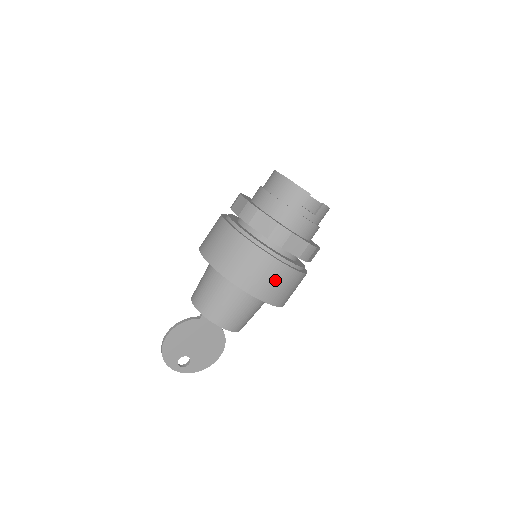
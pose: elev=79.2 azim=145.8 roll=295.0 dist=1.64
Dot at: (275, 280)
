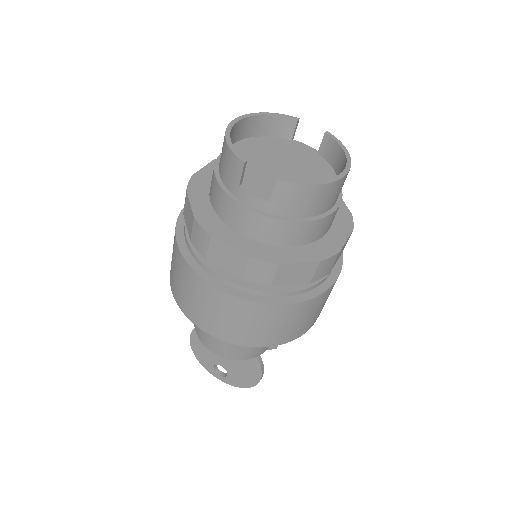
Dot at: (212, 308)
